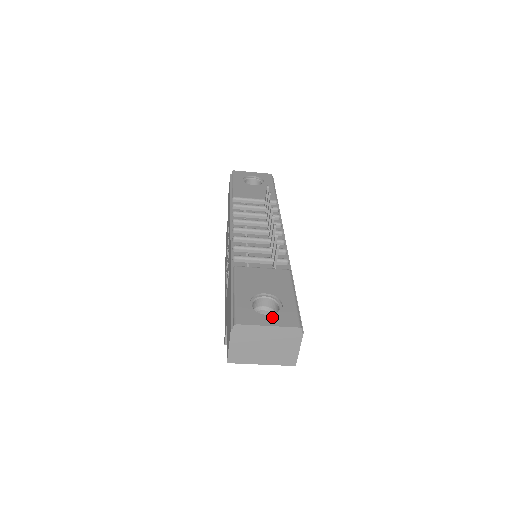
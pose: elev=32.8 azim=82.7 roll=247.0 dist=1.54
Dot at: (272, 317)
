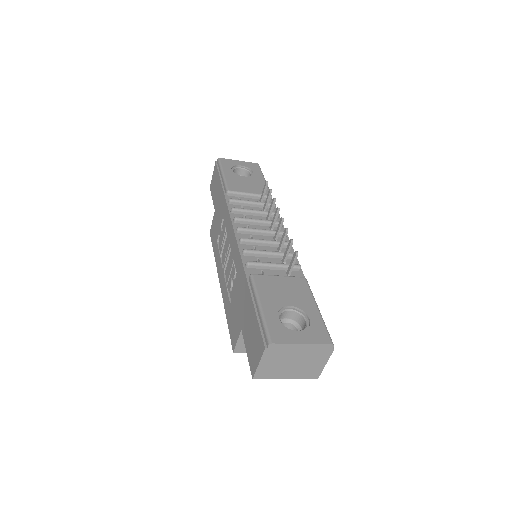
Dot at: (304, 333)
